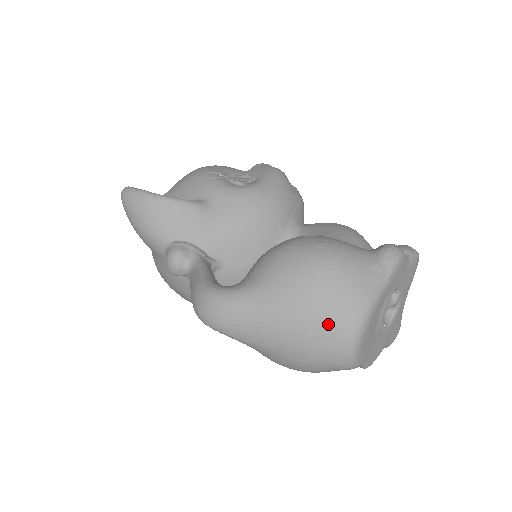
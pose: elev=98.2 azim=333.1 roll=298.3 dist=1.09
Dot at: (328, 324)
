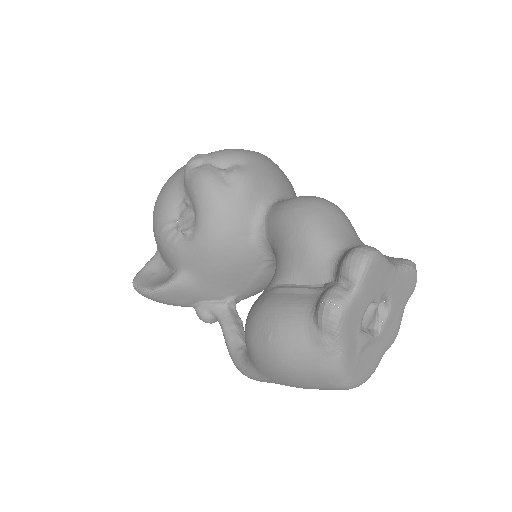
Dot at: (320, 388)
